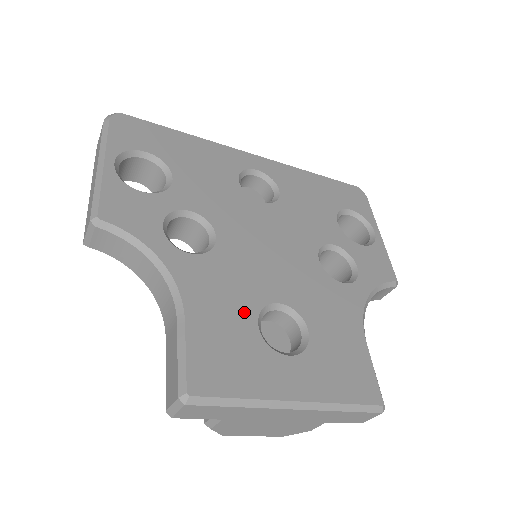
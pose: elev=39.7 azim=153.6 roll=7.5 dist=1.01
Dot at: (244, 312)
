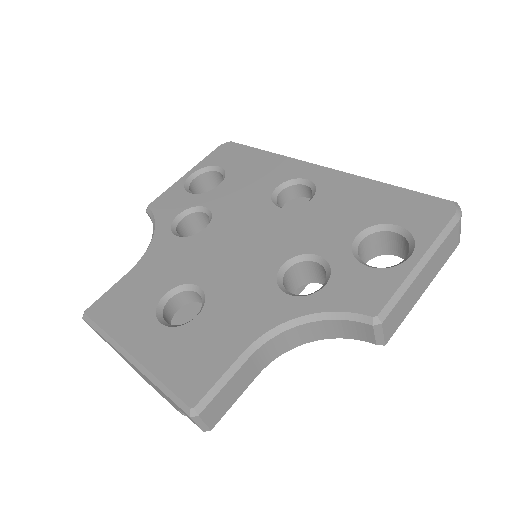
Dot at: (166, 282)
